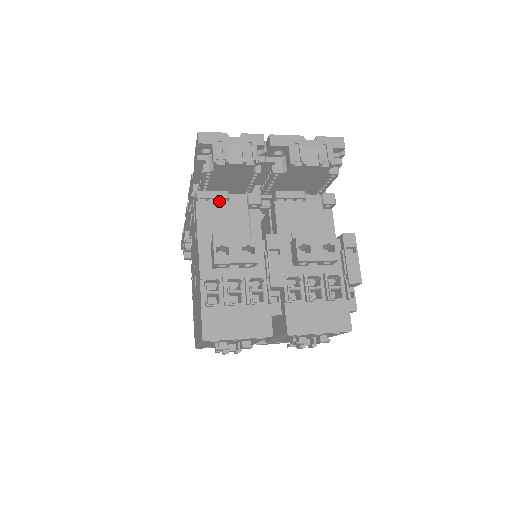
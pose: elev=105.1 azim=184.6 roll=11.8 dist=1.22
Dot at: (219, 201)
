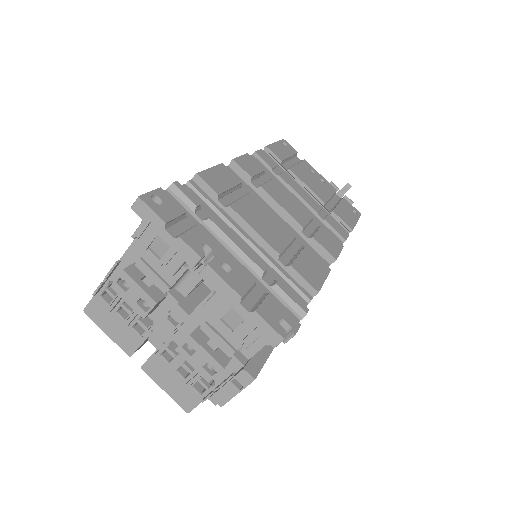
Dot at: occluded
